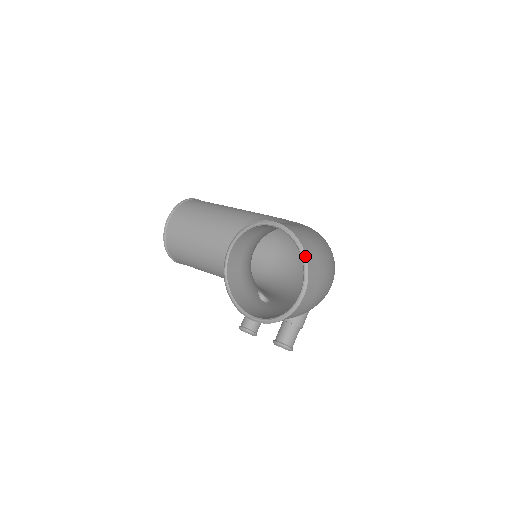
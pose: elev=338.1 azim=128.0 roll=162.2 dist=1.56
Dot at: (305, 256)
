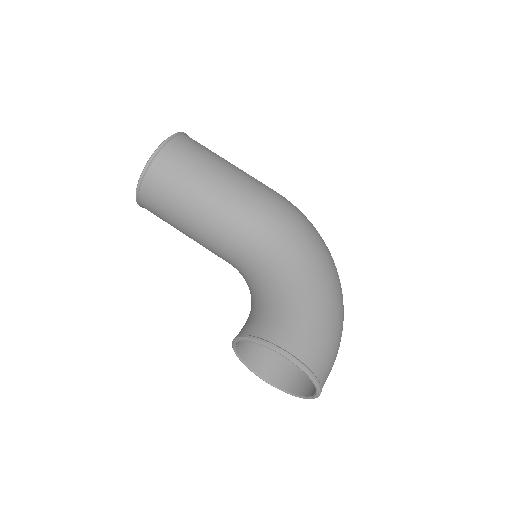
Dot at: (319, 388)
